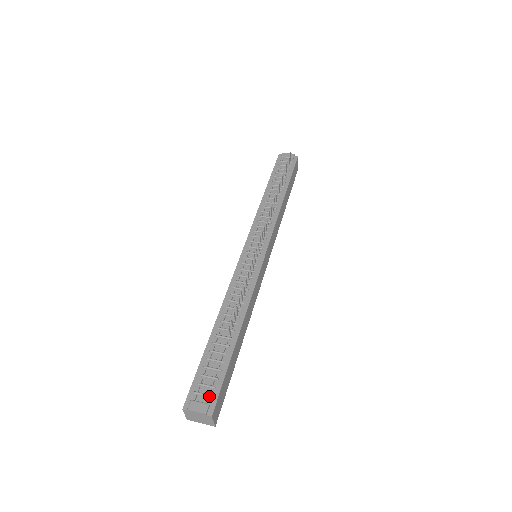
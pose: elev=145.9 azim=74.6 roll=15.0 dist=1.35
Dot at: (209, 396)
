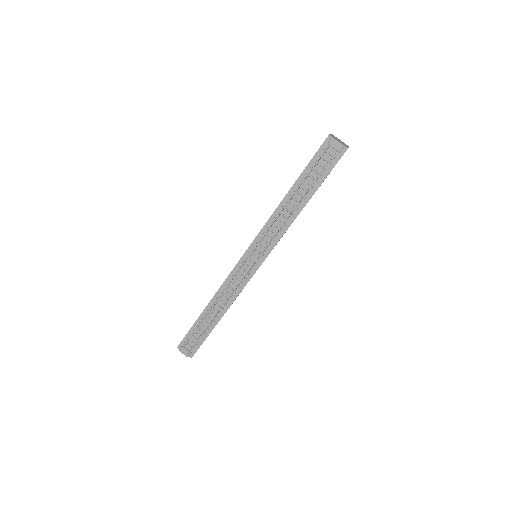
Dot at: (192, 349)
